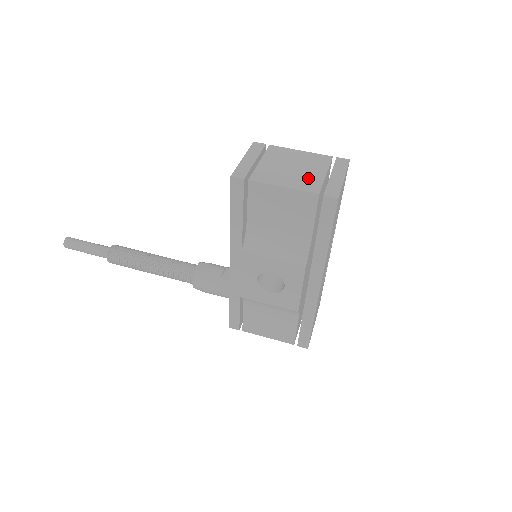
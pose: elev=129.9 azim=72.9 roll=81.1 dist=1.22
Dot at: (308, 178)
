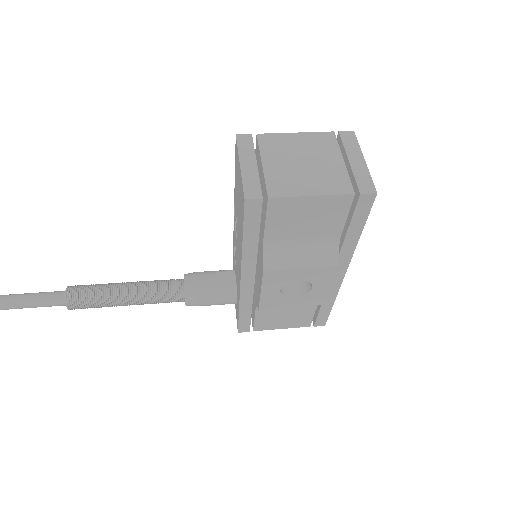
Dot at: (329, 173)
